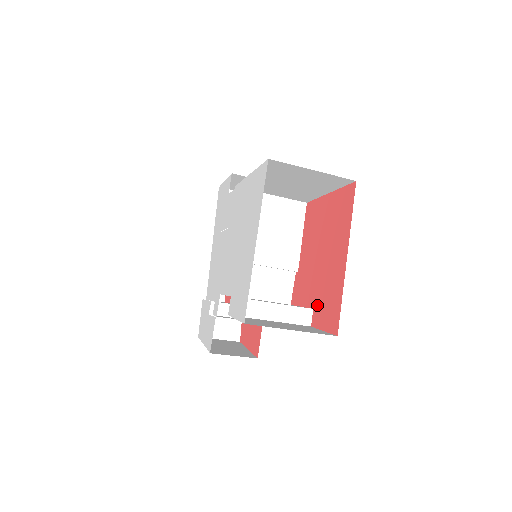
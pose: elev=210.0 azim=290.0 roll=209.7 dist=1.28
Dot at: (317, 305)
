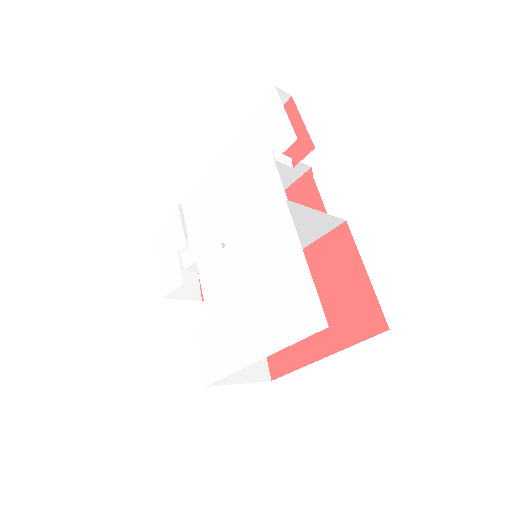
Dot at: occluded
